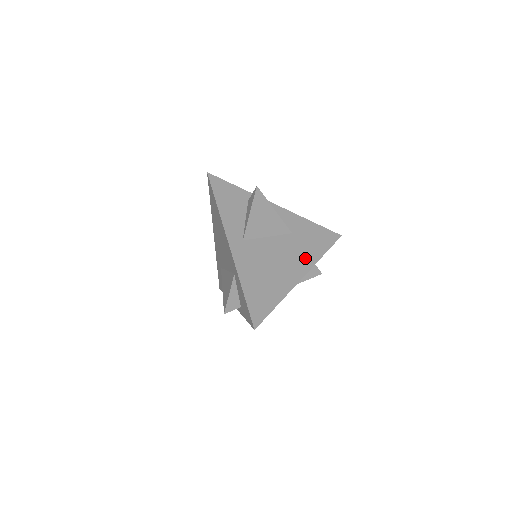
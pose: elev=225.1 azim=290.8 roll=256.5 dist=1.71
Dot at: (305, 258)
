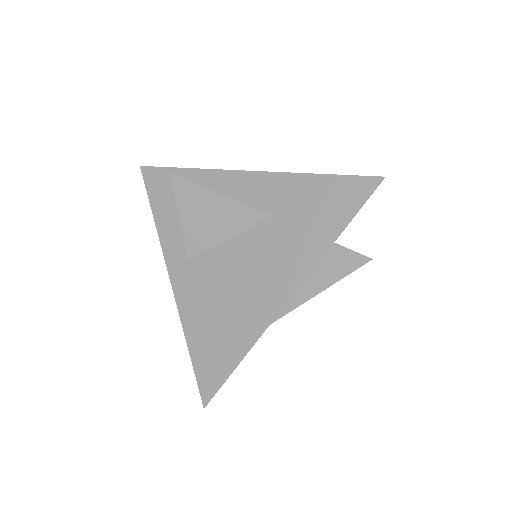
Dot at: (296, 258)
